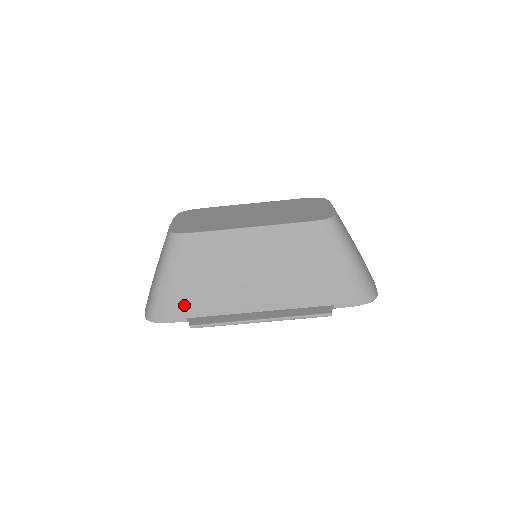
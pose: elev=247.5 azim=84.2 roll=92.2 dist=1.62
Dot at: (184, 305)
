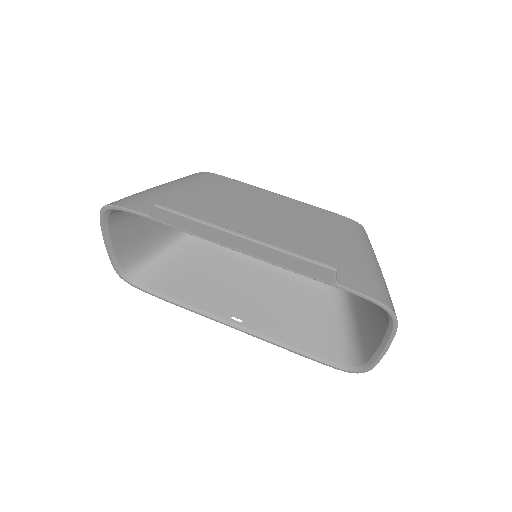
Dot at: occluded
